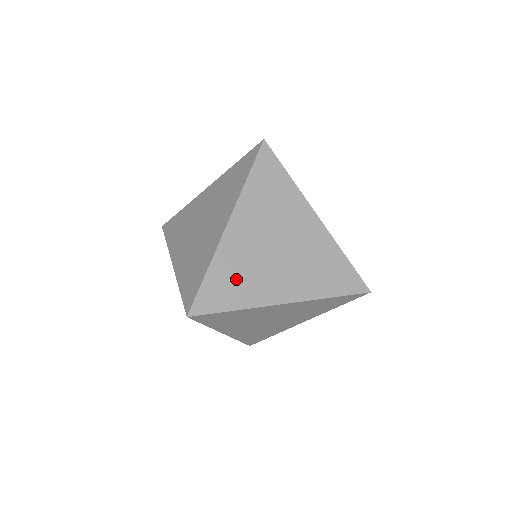
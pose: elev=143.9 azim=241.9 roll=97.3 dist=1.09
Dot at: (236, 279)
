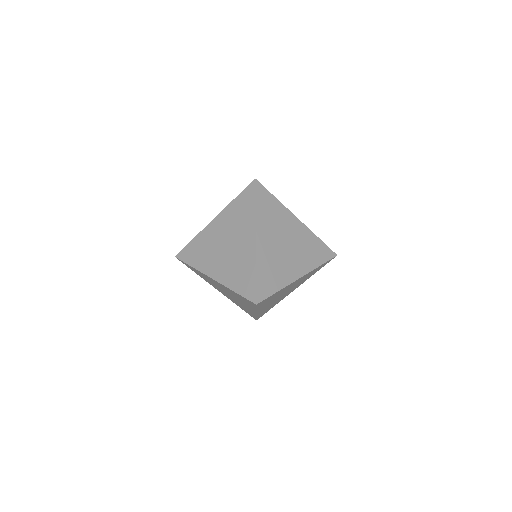
Dot at: (272, 272)
